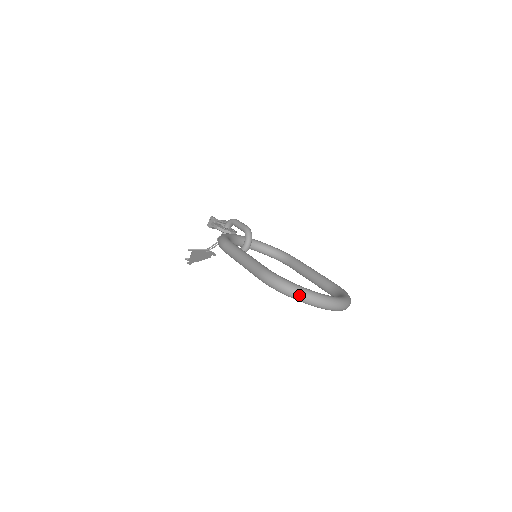
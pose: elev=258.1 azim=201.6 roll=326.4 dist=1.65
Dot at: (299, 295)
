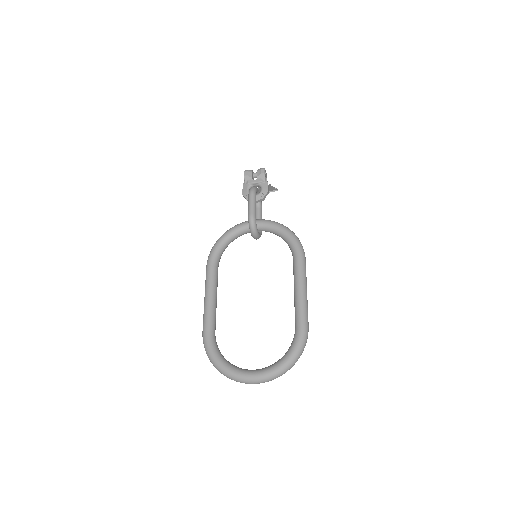
Dot at: (219, 371)
